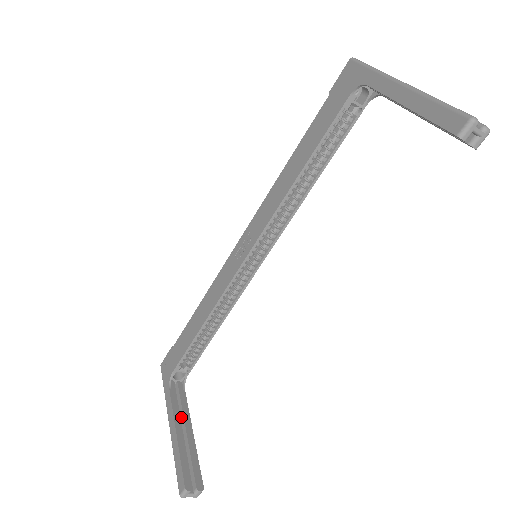
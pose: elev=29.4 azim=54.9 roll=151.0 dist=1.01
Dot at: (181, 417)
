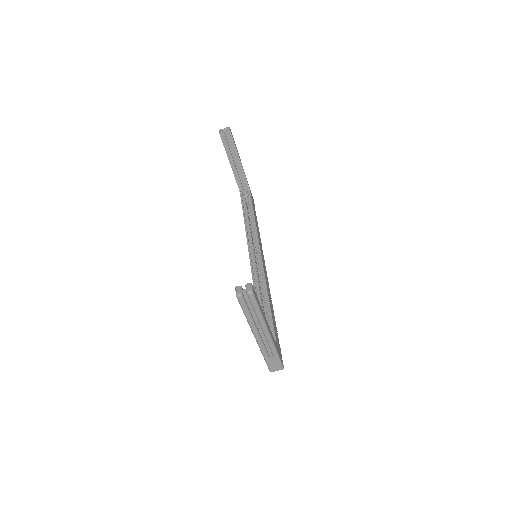
Dot at: occluded
